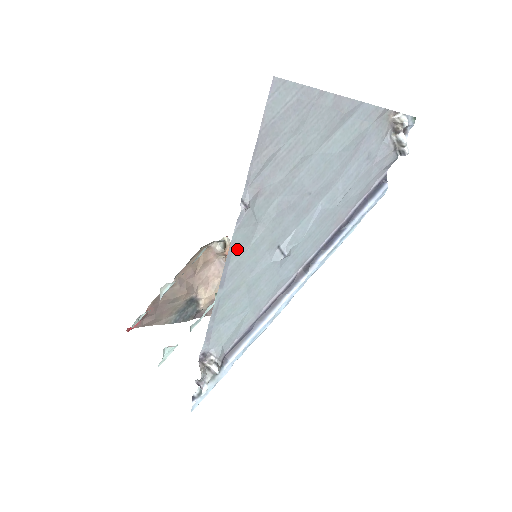
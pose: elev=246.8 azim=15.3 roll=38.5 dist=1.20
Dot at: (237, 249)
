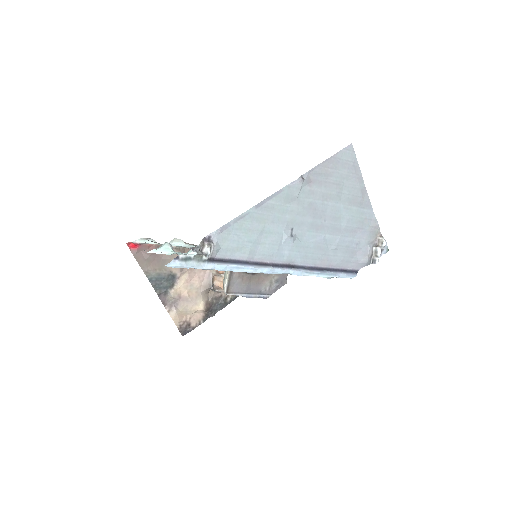
Dot at: (280, 197)
